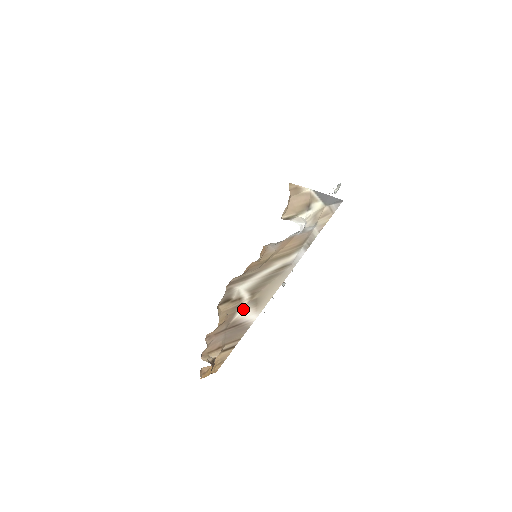
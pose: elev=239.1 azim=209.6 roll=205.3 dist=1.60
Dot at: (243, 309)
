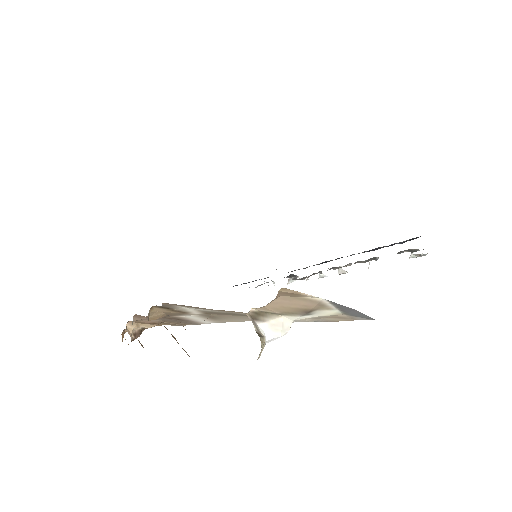
Dot at: (192, 315)
